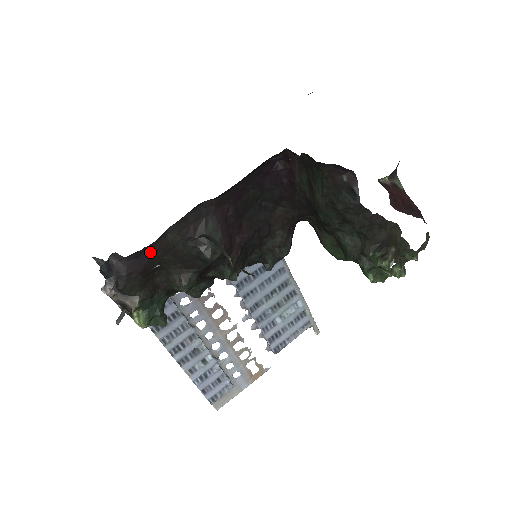
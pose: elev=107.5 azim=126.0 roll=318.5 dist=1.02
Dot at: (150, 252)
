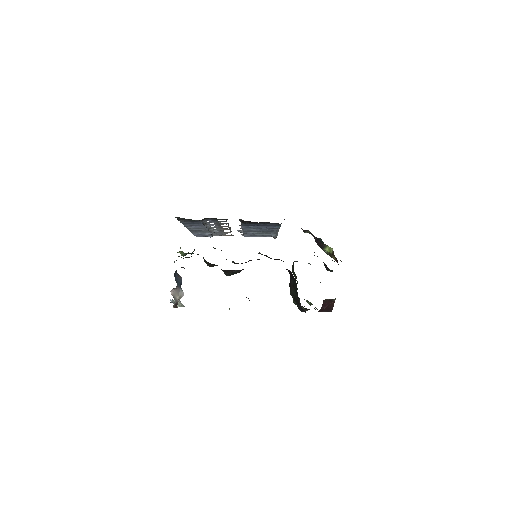
Dot at: occluded
